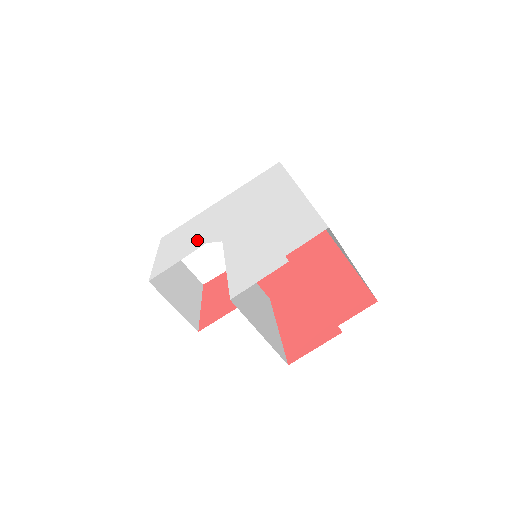
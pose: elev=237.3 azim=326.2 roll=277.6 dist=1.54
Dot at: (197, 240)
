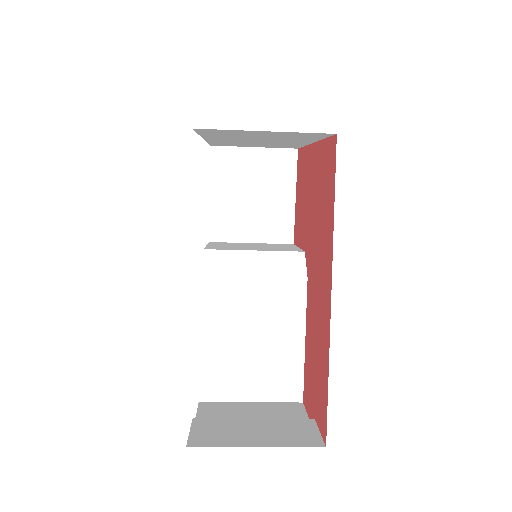
Dot at: occluded
